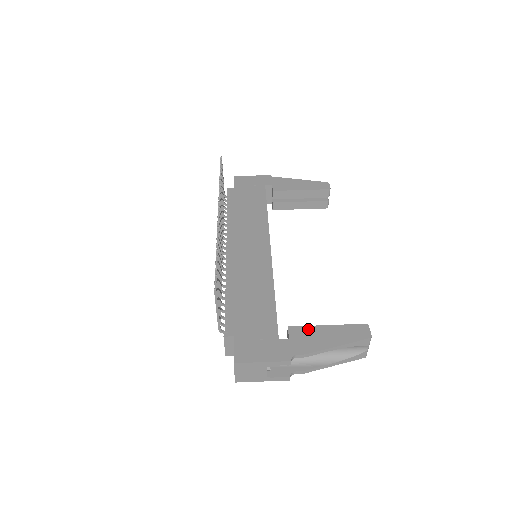
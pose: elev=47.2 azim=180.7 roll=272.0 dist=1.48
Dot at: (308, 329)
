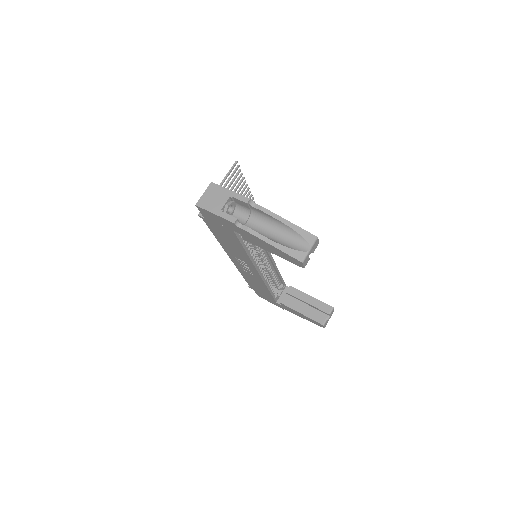
Dot at: occluded
